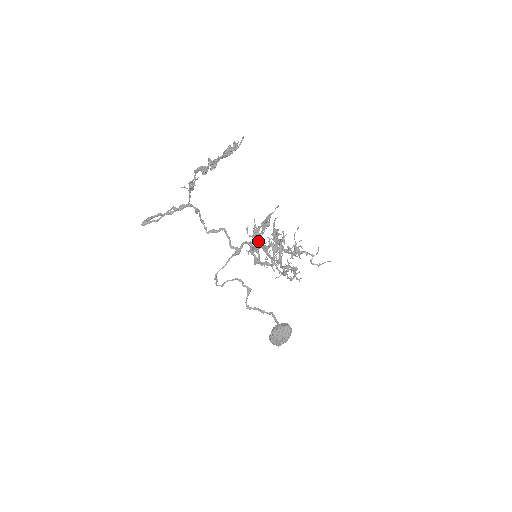
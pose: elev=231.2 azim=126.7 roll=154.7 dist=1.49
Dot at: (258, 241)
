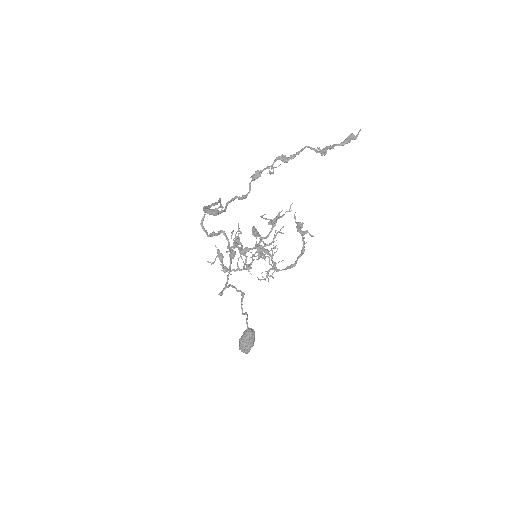
Dot at: occluded
